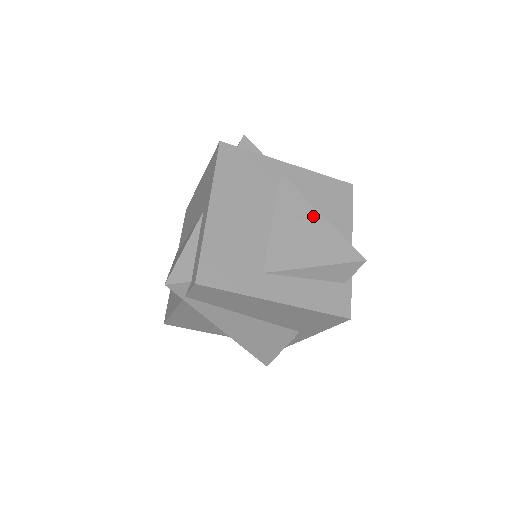
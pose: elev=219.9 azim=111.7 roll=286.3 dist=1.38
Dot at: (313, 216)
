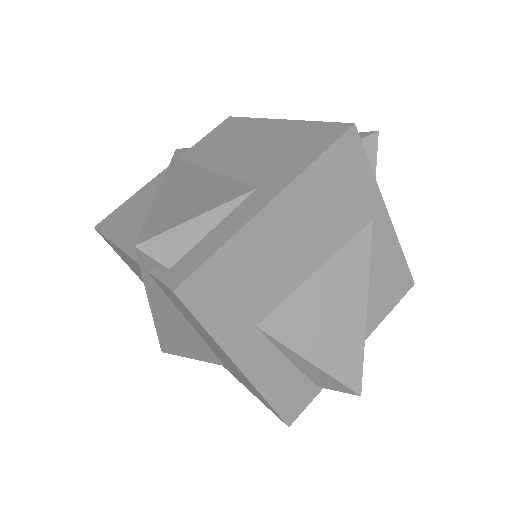
Dot at: (358, 301)
